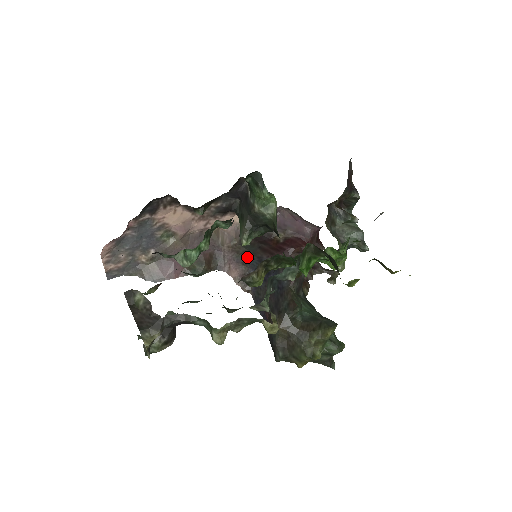
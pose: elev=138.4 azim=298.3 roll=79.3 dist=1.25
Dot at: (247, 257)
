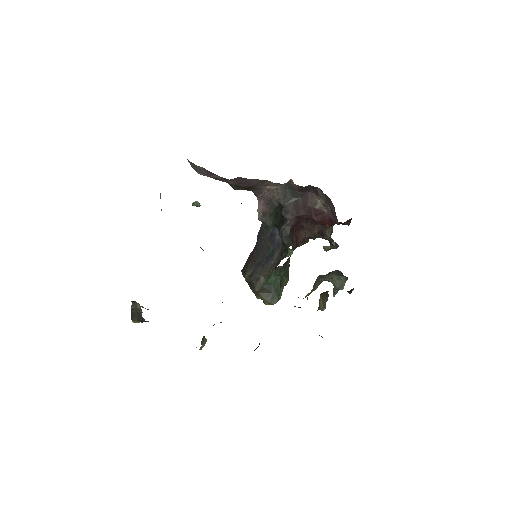
Dot at: occluded
